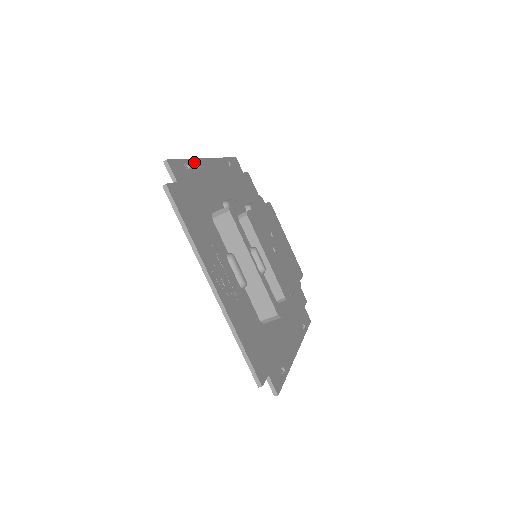
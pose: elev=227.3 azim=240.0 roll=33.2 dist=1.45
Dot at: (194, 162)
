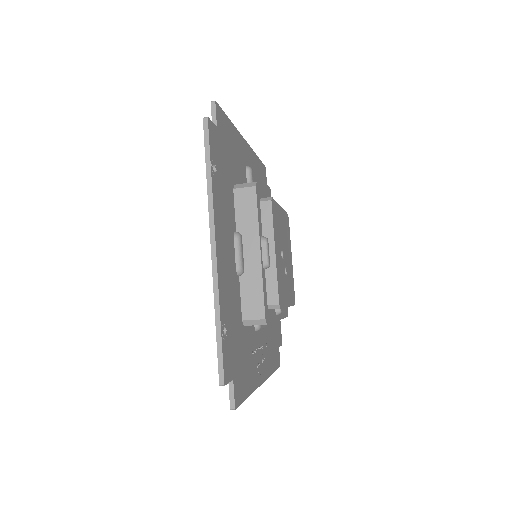
Dot at: (221, 304)
